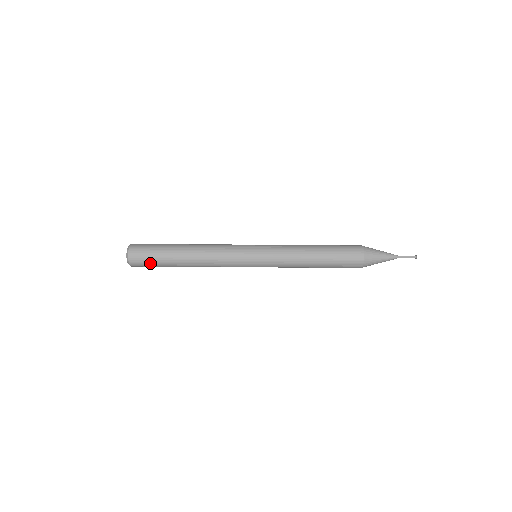
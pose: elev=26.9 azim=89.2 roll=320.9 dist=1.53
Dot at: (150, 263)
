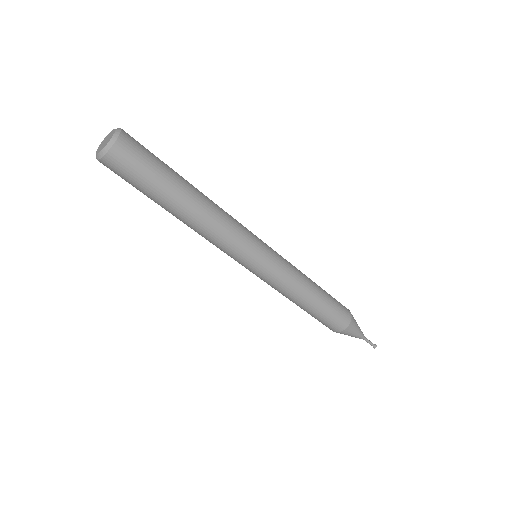
Dot at: (139, 173)
